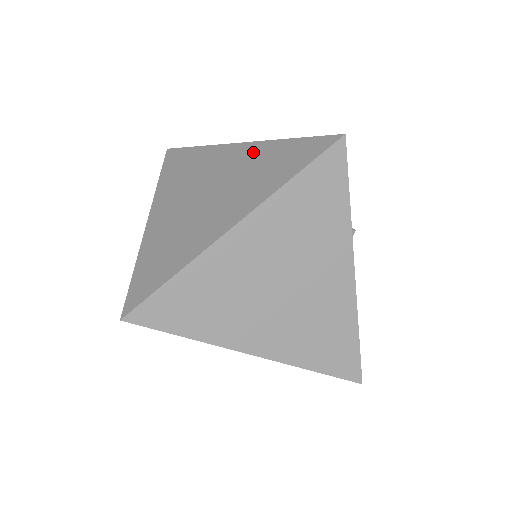
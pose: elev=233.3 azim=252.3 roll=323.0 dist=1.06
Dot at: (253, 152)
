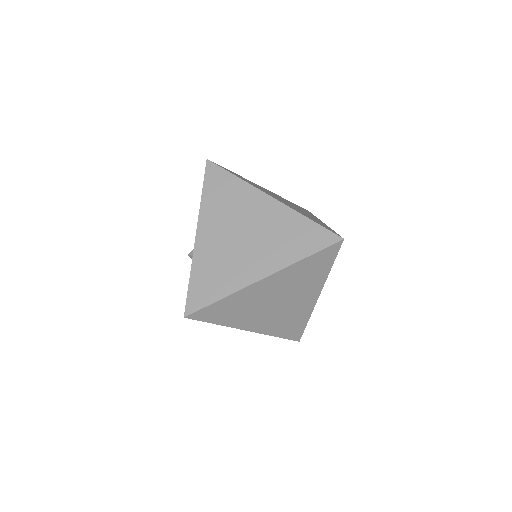
Dot at: (281, 214)
